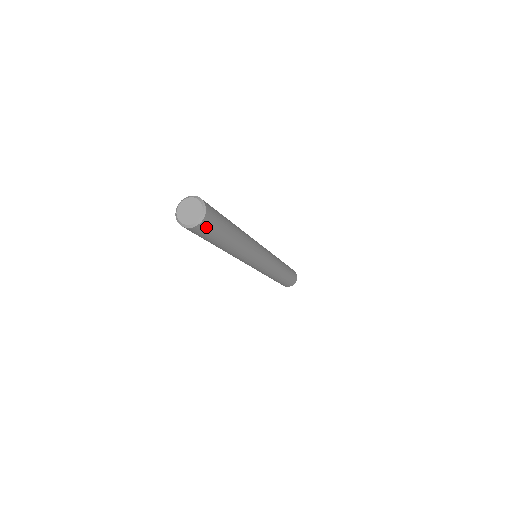
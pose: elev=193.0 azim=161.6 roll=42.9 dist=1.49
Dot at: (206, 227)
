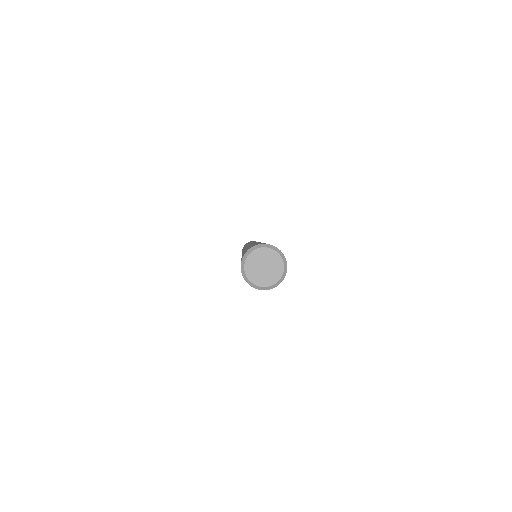
Dot at: occluded
